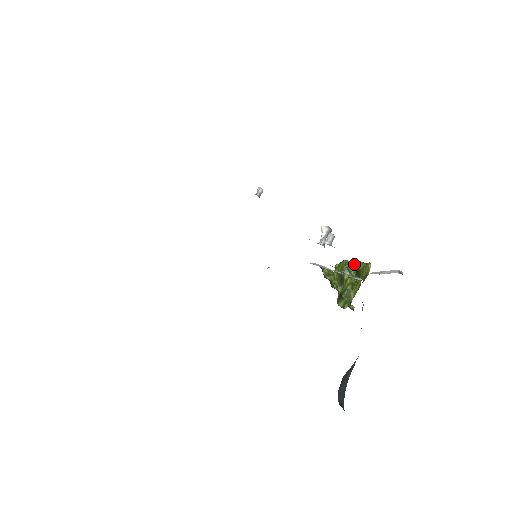
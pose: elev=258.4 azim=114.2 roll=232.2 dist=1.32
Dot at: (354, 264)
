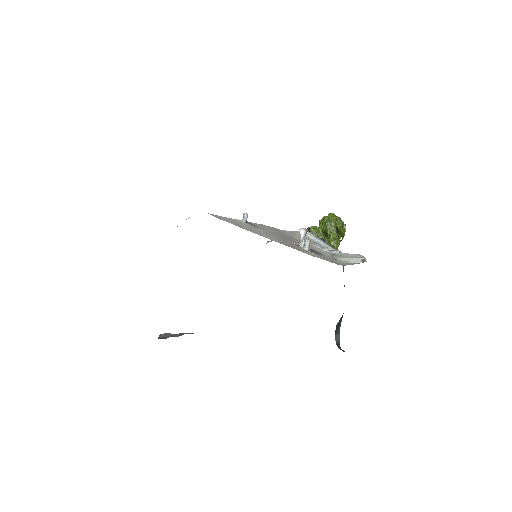
Dot at: (333, 221)
